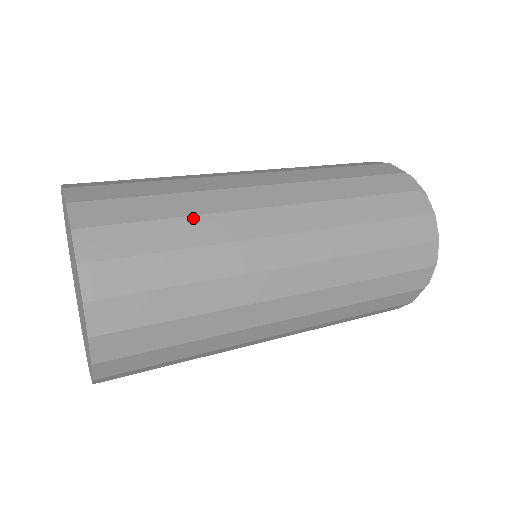
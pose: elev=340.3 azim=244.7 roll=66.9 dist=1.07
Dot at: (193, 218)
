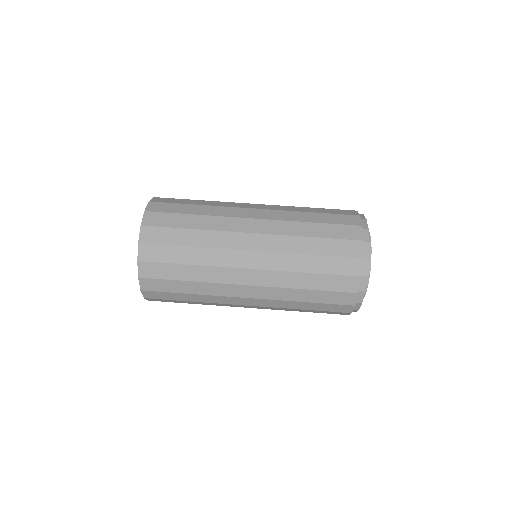
Dot at: (201, 231)
